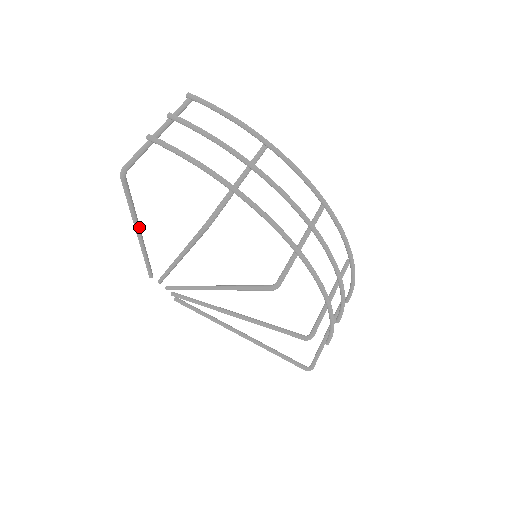
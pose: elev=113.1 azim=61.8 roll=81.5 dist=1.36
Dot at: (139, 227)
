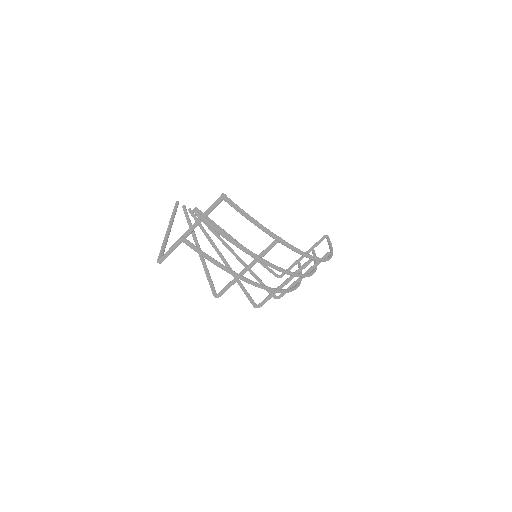
Dot at: occluded
